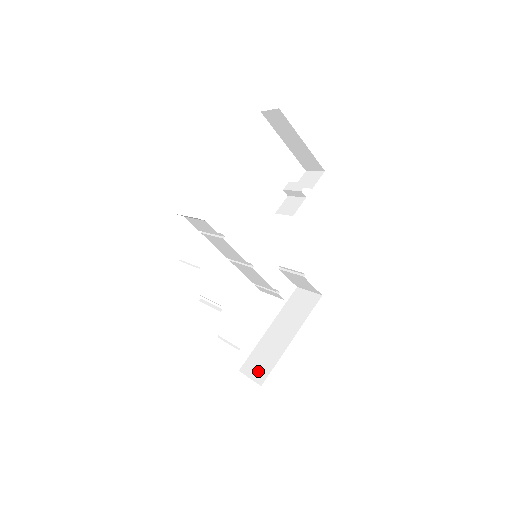
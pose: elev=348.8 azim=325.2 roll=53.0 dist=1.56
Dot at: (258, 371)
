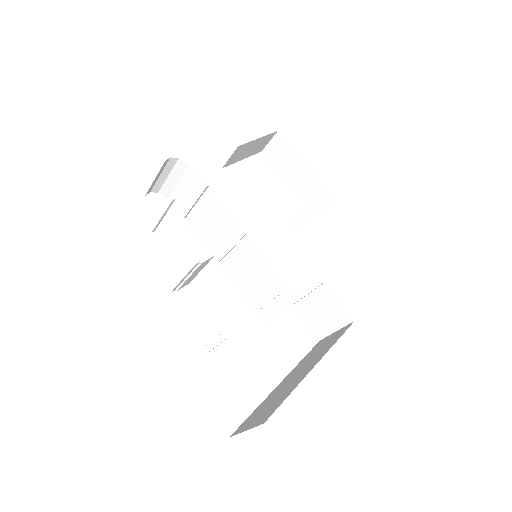
Dot at: (260, 416)
